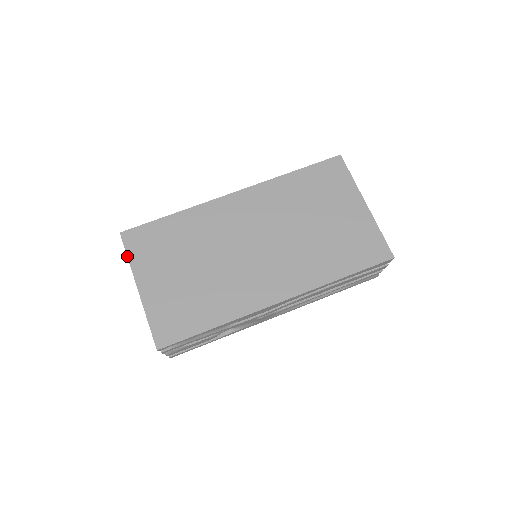
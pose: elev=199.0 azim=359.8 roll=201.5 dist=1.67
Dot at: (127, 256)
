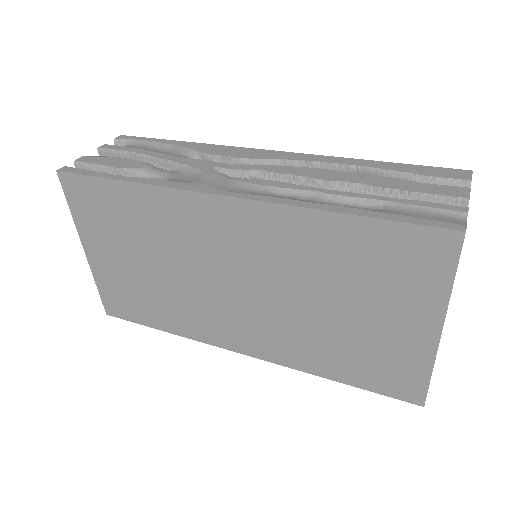
Dot at: (69, 207)
